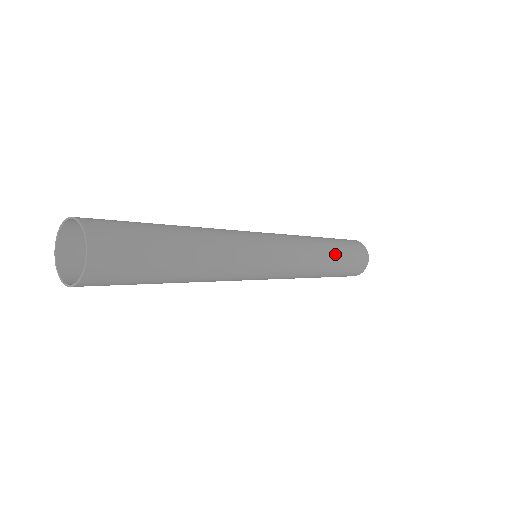
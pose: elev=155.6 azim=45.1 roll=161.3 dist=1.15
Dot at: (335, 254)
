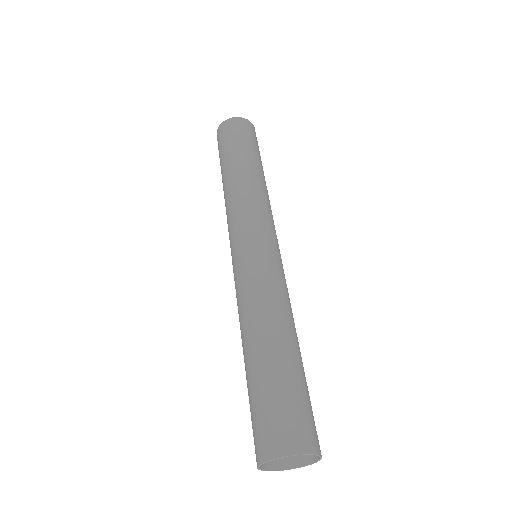
Dot at: (262, 170)
